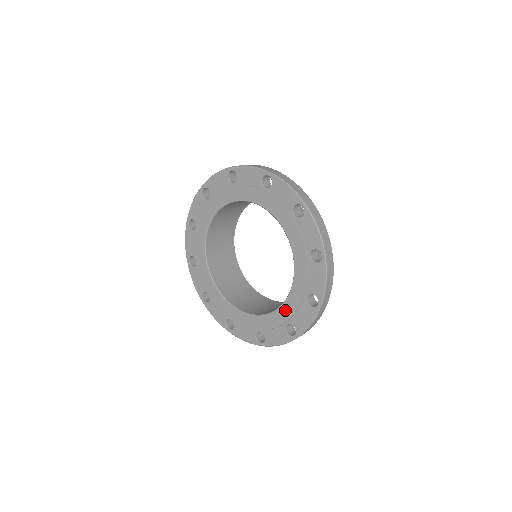
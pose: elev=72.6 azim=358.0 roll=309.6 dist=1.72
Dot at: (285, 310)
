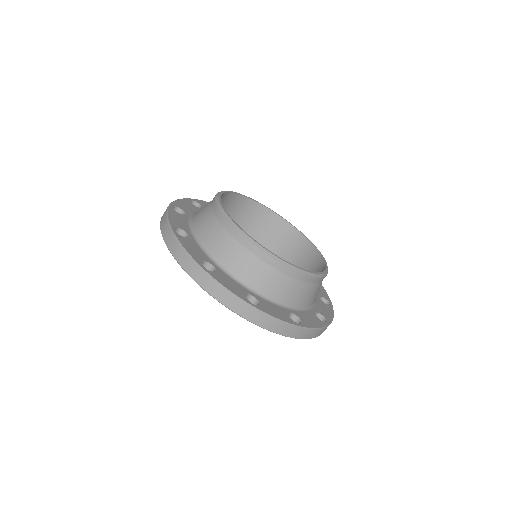
Dot at: occluded
